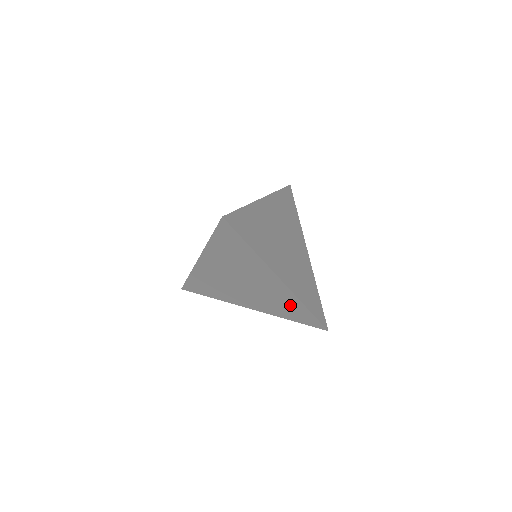
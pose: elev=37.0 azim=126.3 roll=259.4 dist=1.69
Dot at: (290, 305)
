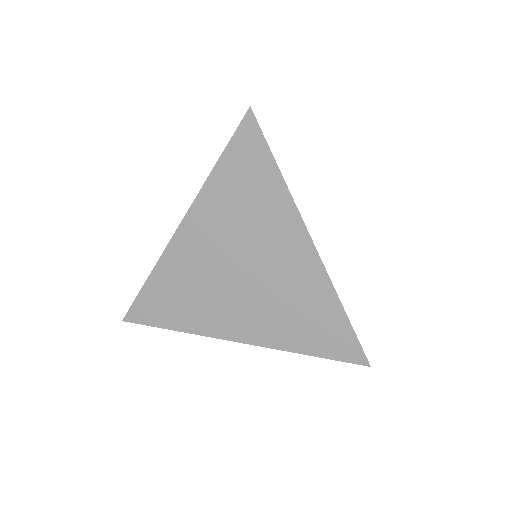
Dot at: (315, 310)
